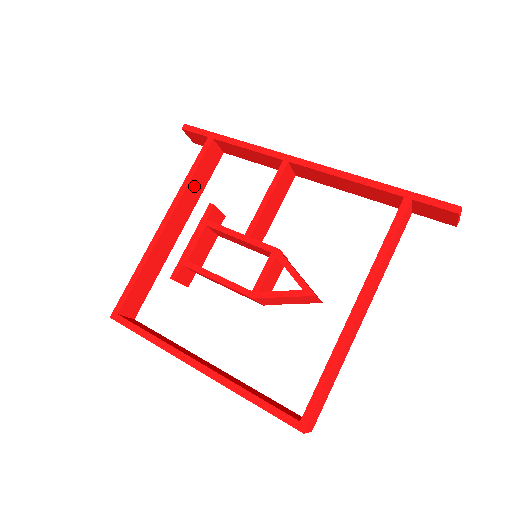
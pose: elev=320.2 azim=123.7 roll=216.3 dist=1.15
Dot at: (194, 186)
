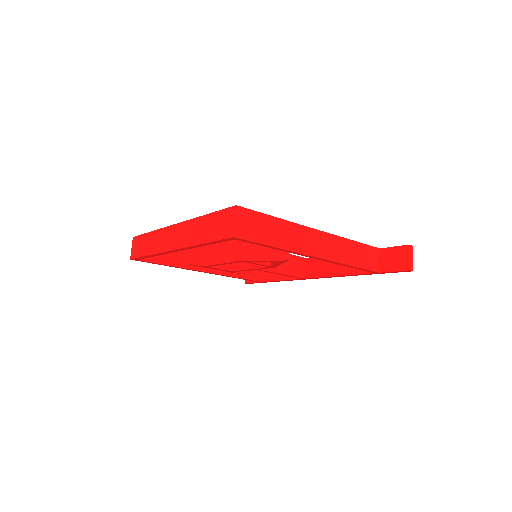
Dot at: occluded
